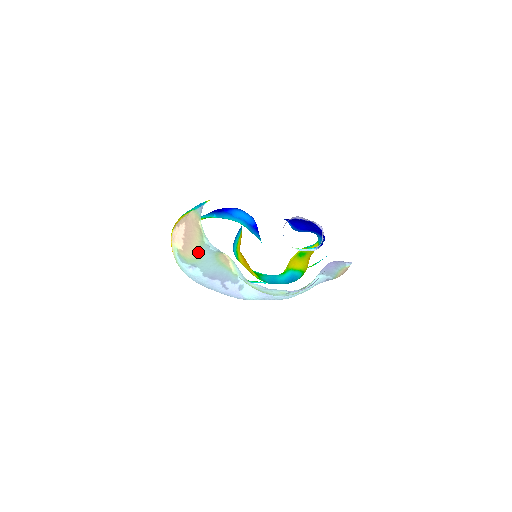
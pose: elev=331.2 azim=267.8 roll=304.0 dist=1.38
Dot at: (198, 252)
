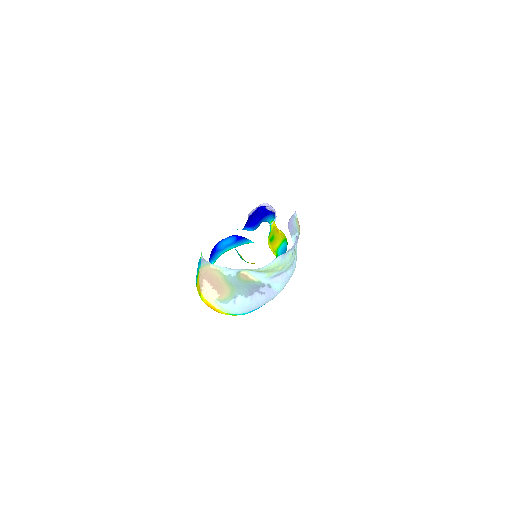
Dot at: (229, 286)
